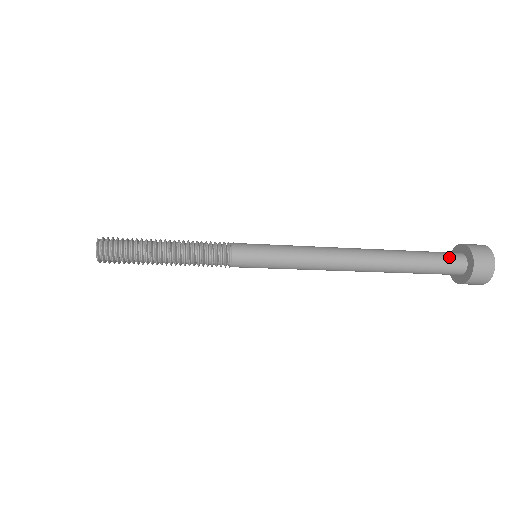
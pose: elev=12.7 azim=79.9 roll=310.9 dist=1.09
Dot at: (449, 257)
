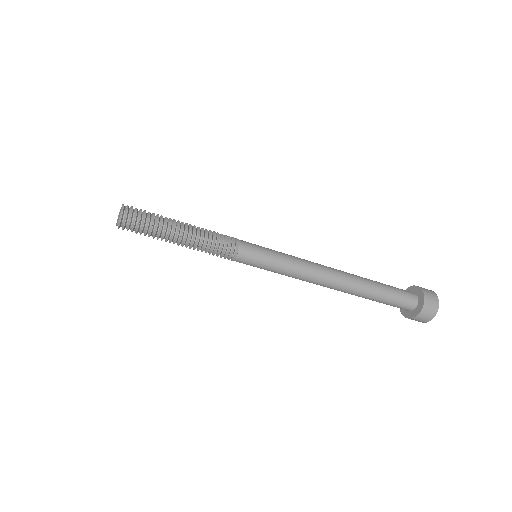
Dot at: (403, 290)
